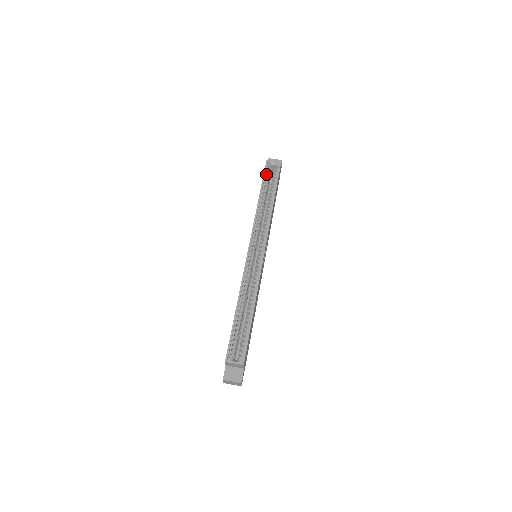
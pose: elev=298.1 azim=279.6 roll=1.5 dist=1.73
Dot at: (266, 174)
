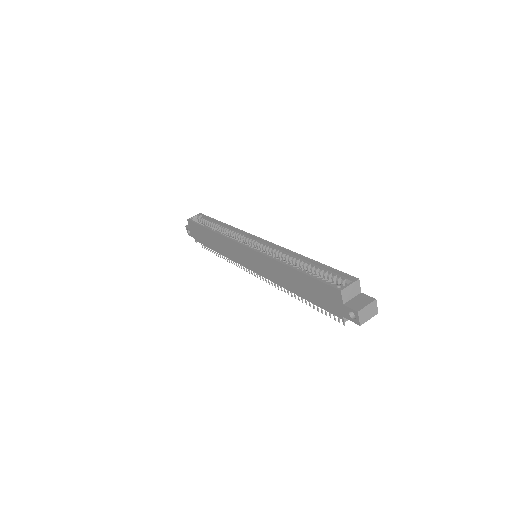
Dot at: occluded
